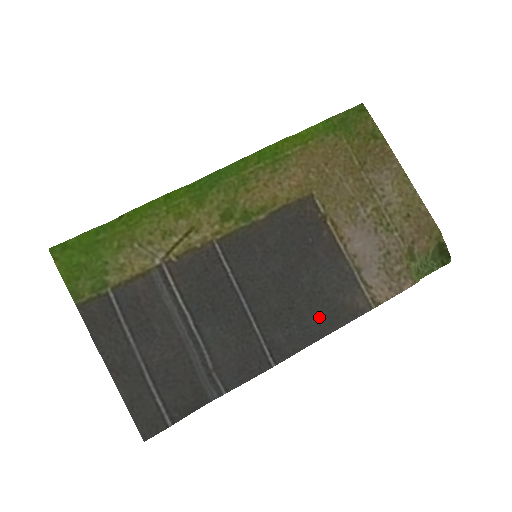
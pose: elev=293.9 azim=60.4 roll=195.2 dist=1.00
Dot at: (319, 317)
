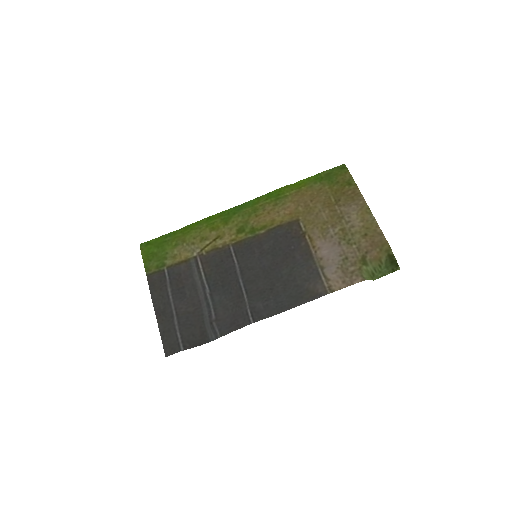
Dot at: (289, 296)
